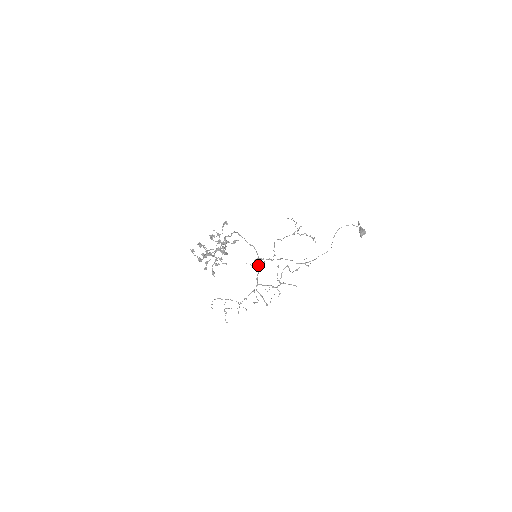
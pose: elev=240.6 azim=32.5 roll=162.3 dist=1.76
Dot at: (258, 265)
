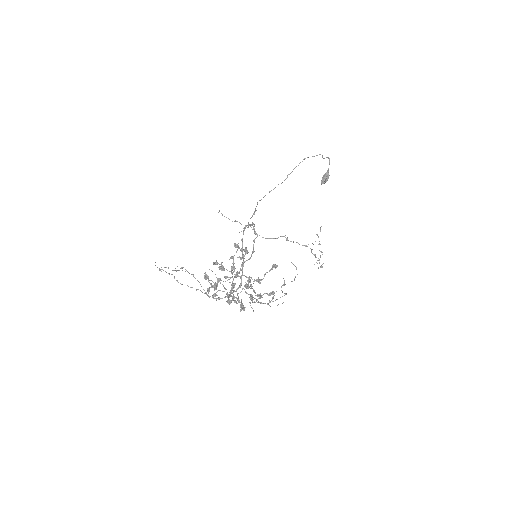
Dot at: (242, 246)
